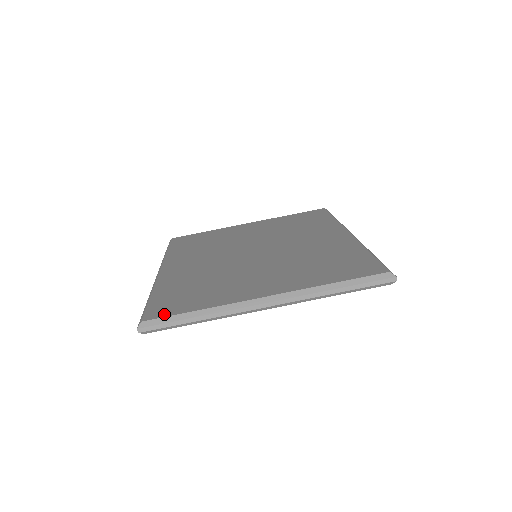
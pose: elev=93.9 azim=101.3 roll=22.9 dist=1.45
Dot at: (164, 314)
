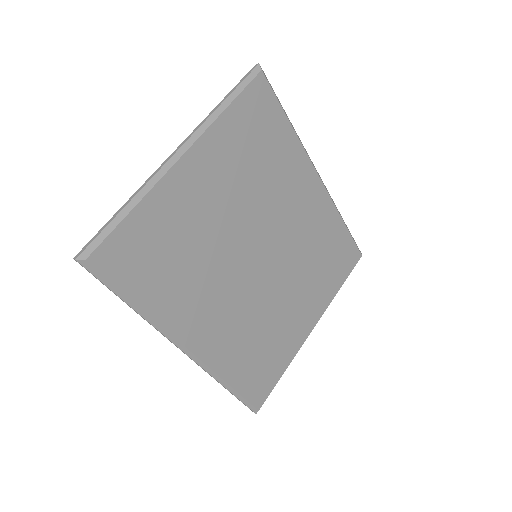
Dot at: occluded
